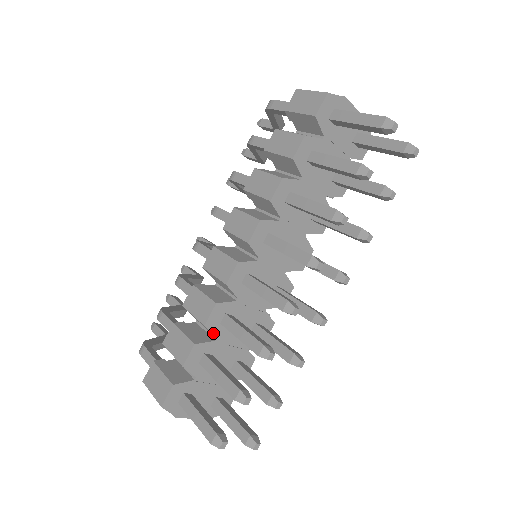
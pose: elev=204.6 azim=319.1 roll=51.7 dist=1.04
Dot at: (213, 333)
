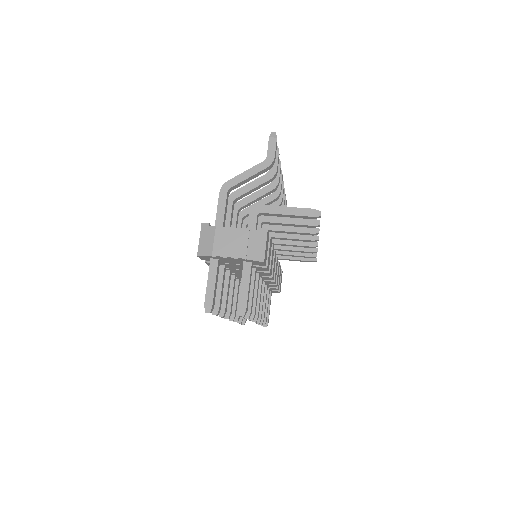
Dot at: occluded
